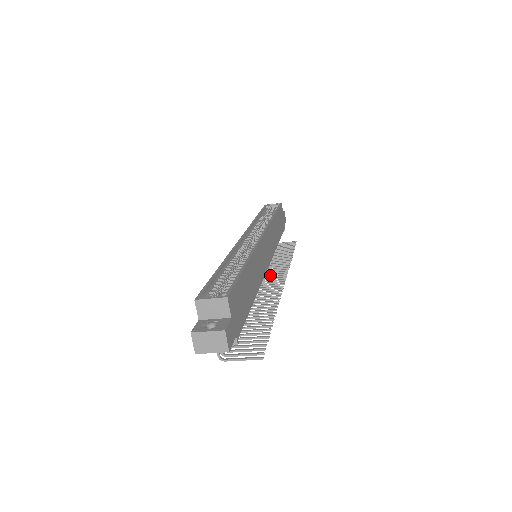
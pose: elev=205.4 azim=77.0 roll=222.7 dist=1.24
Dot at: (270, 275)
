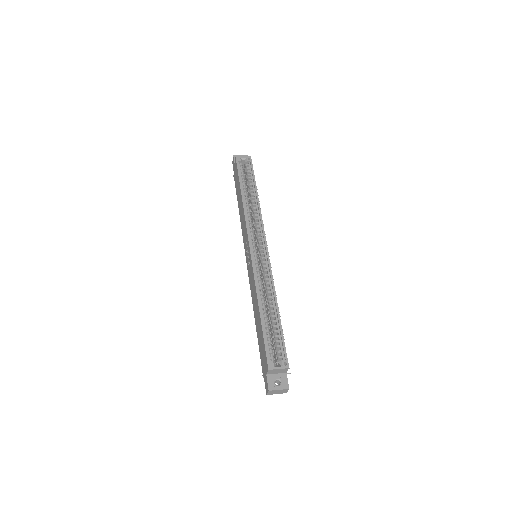
Dot at: occluded
